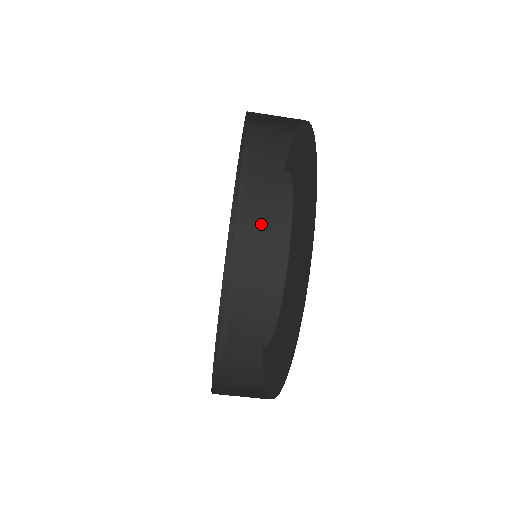
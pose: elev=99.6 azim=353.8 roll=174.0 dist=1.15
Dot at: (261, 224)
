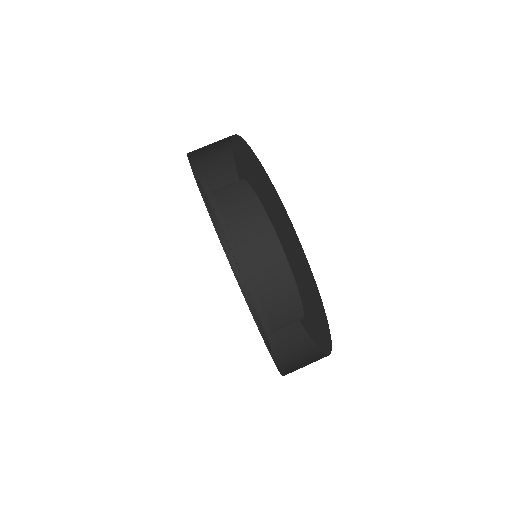
Dot at: (241, 218)
